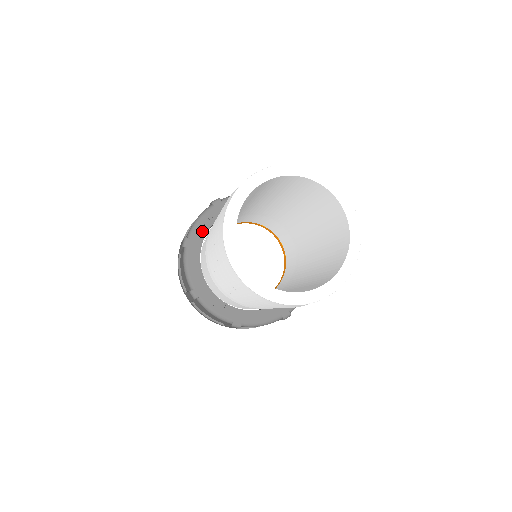
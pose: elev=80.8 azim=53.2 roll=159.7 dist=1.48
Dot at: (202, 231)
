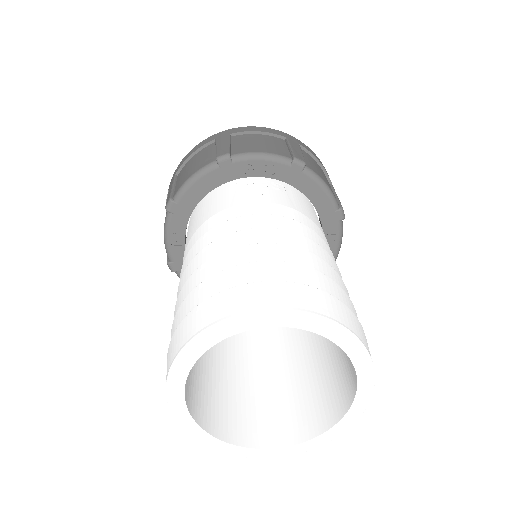
Dot at: (250, 170)
